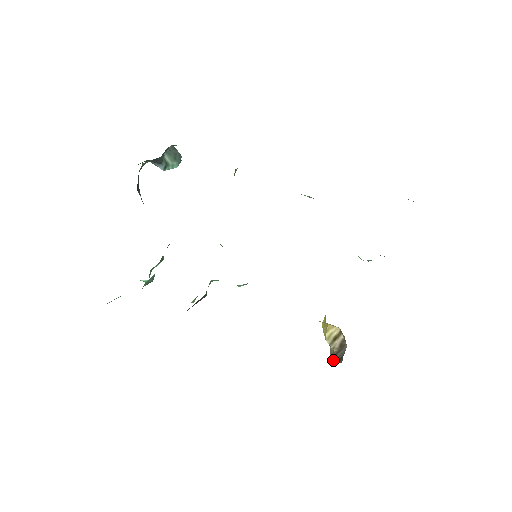
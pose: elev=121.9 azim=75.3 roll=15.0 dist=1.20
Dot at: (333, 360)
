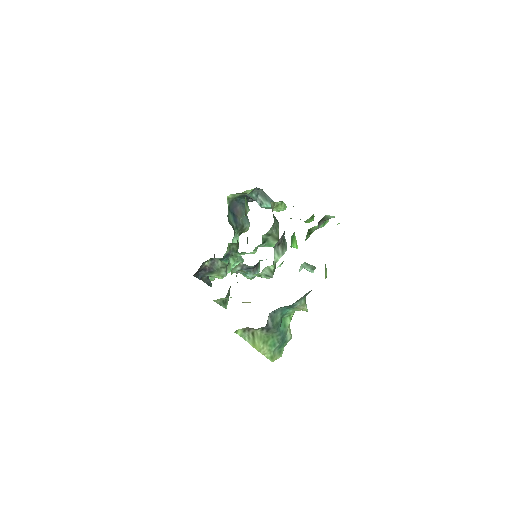
Dot at: occluded
